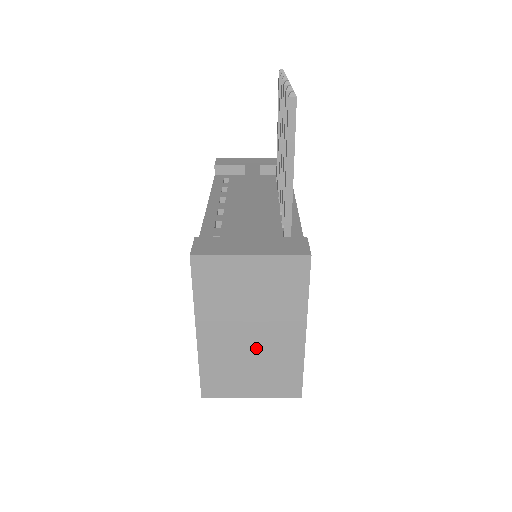
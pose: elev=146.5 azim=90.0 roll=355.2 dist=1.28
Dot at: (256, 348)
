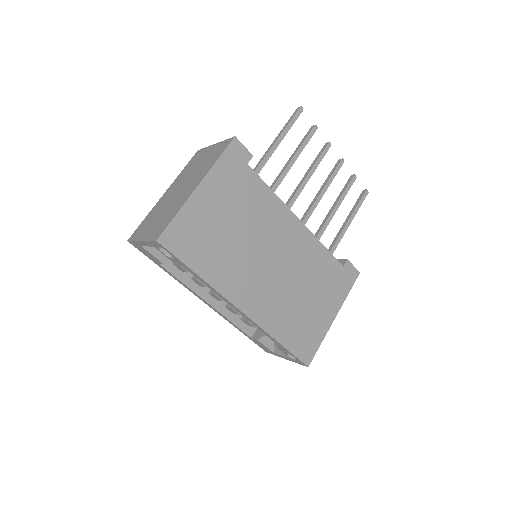
Dot at: (173, 200)
